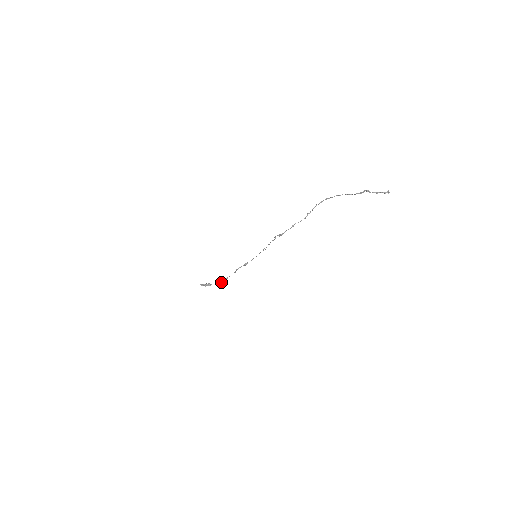
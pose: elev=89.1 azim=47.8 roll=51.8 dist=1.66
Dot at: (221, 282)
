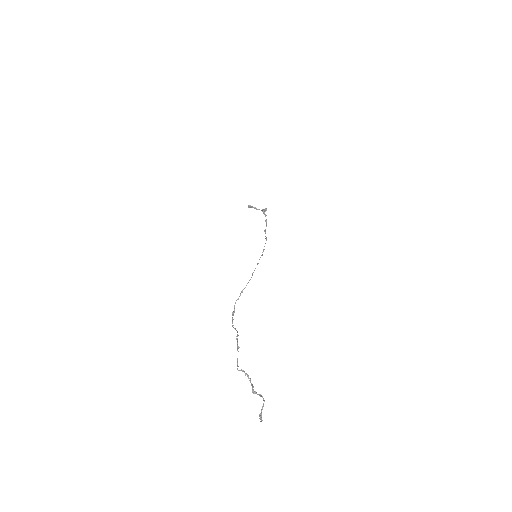
Dot at: (264, 211)
